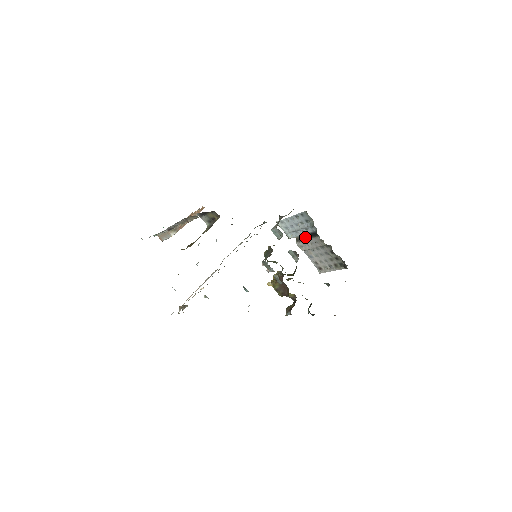
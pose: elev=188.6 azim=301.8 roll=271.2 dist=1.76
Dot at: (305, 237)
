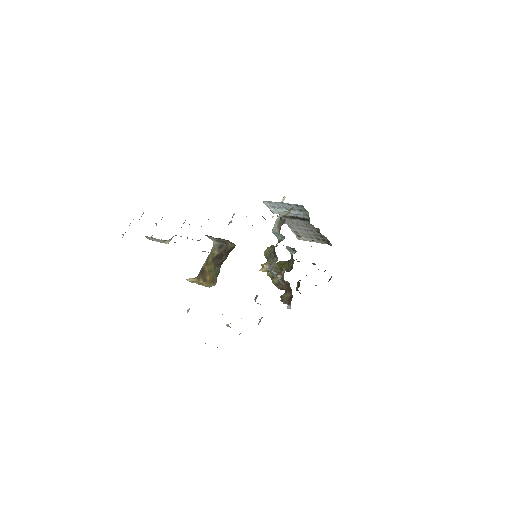
Dot at: (292, 217)
